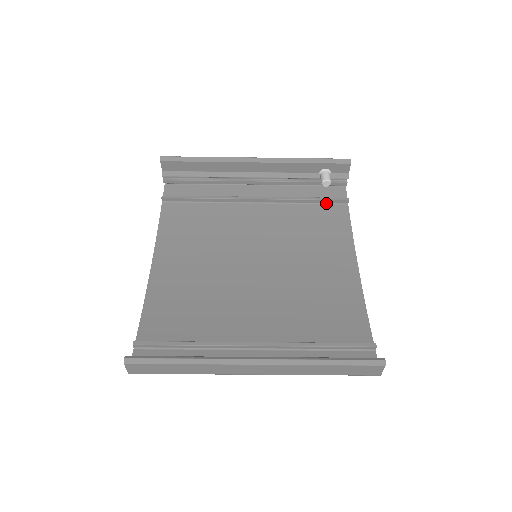
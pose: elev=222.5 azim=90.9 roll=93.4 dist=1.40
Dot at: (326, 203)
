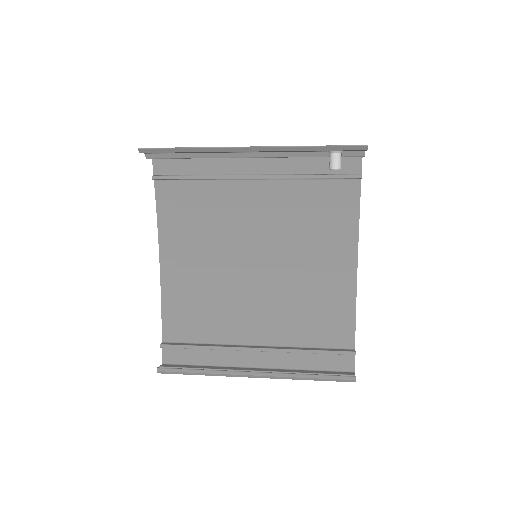
Dot at: (335, 178)
